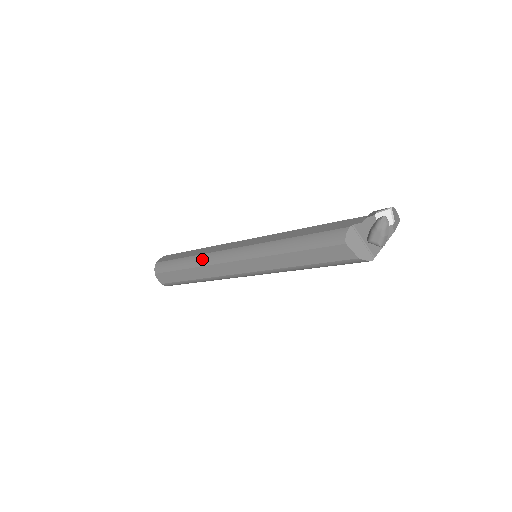
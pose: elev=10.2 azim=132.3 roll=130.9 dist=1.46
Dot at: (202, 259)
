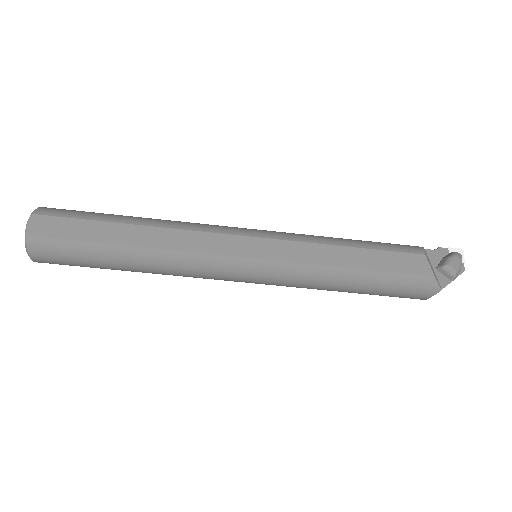
Dot at: (170, 221)
